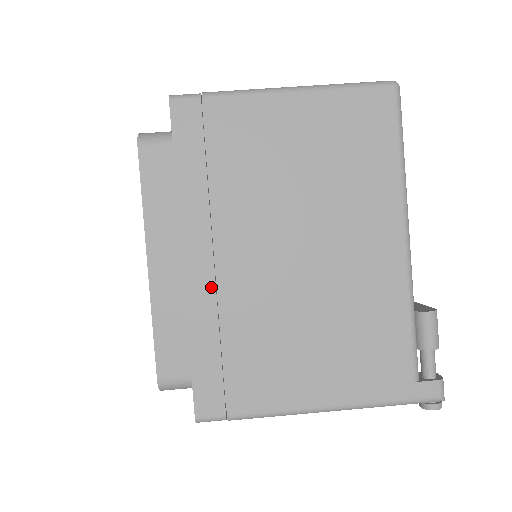
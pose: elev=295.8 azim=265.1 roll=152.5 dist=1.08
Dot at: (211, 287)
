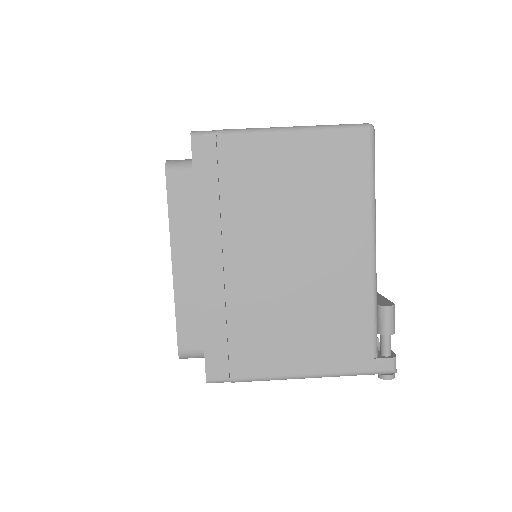
Dot at: (220, 283)
